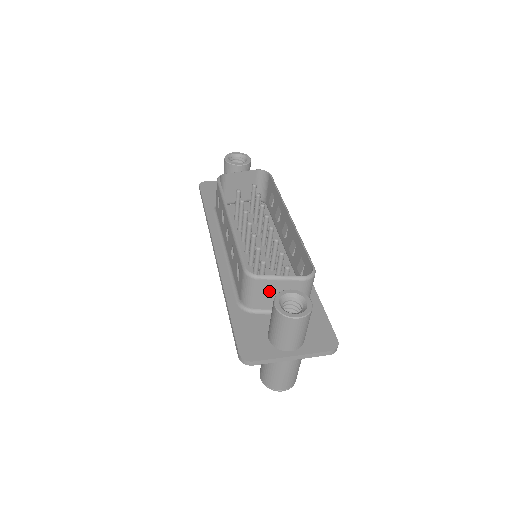
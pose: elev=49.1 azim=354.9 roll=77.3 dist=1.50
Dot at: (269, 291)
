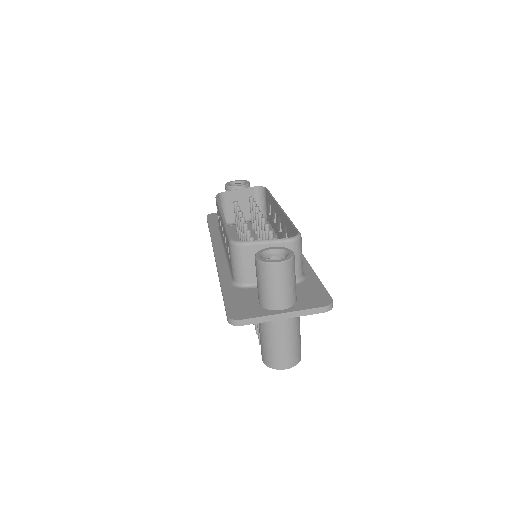
Dot at: occluded
